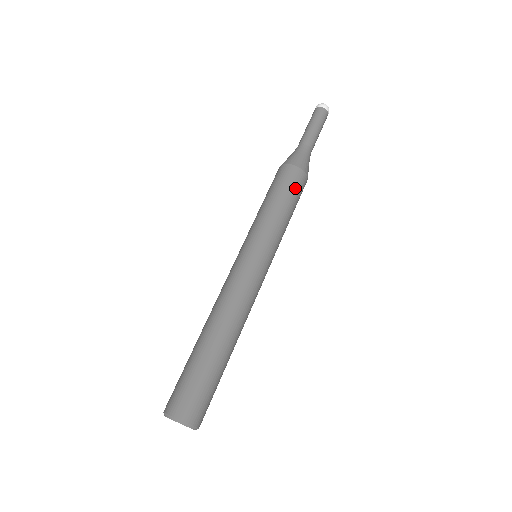
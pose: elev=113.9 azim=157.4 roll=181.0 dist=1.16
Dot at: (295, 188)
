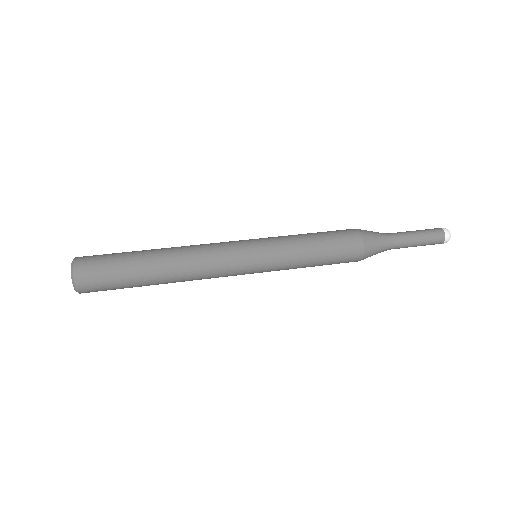
Dot at: (339, 240)
